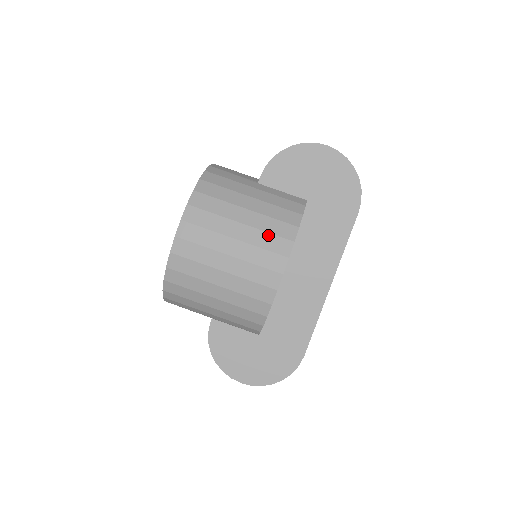
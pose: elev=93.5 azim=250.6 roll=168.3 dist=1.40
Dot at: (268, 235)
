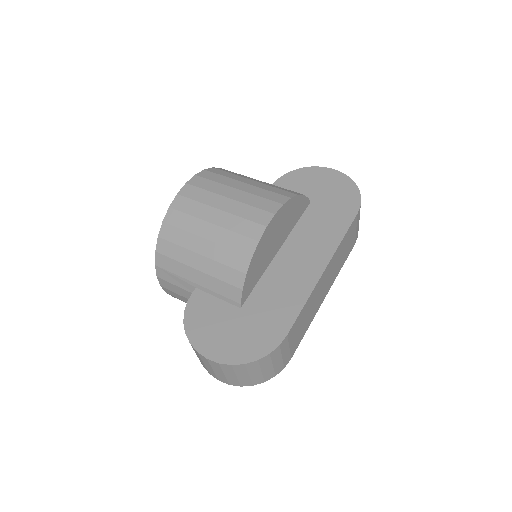
Dot at: (268, 191)
